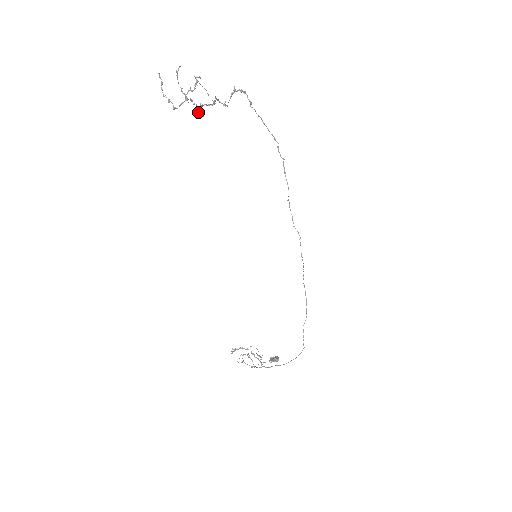
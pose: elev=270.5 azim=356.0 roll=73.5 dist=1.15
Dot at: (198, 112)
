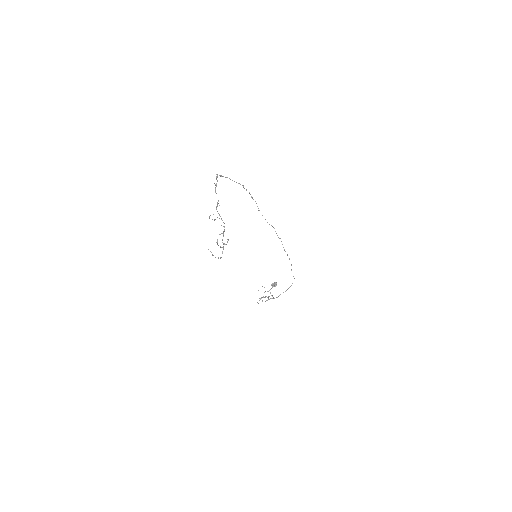
Dot at: (219, 234)
